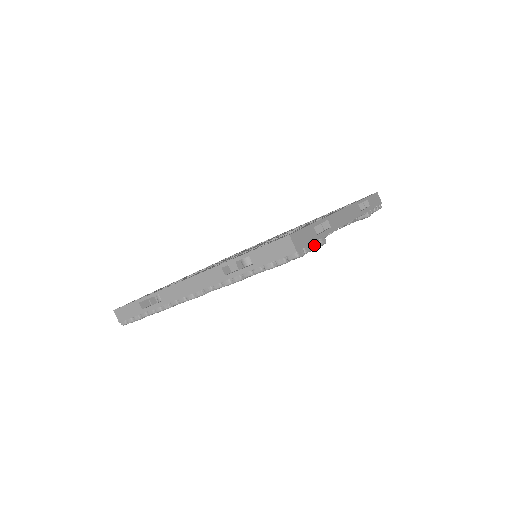
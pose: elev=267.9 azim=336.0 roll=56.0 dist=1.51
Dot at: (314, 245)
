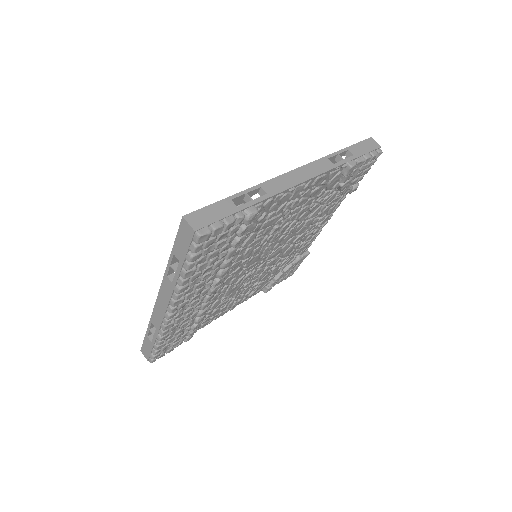
Dot at: (232, 218)
